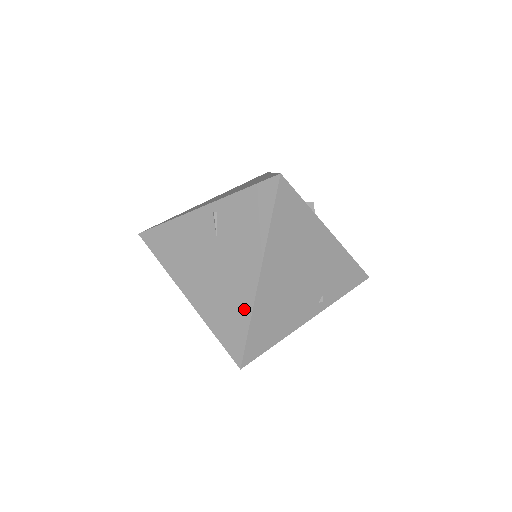
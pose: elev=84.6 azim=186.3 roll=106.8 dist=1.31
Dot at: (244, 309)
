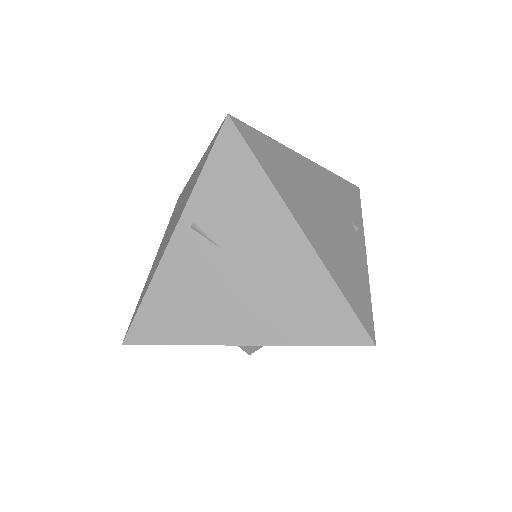
Dot at: (319, 282)
